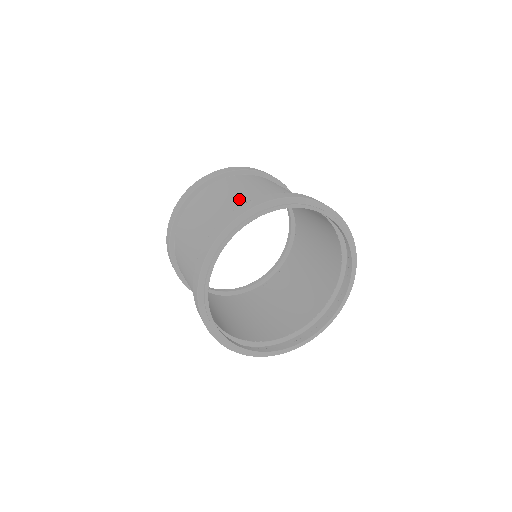
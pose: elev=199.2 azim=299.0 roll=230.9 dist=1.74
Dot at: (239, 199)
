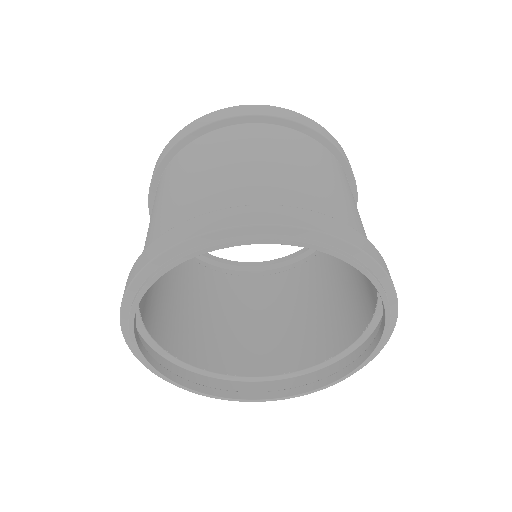
Dot at: (176, 208)
